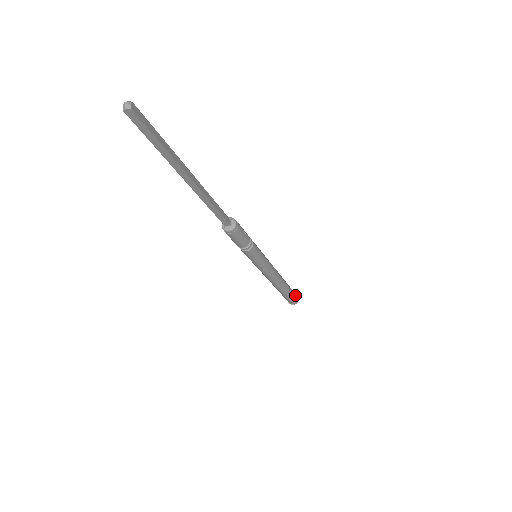
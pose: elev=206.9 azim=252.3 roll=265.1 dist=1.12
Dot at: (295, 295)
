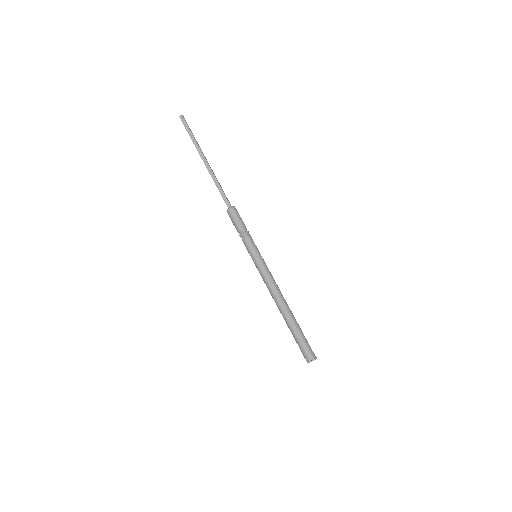
Dot at: (310, 347)
